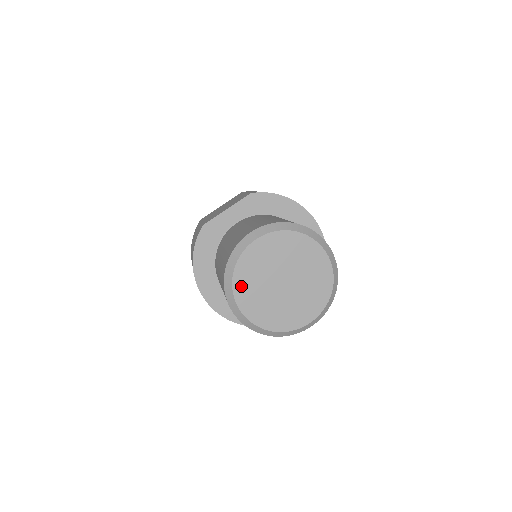
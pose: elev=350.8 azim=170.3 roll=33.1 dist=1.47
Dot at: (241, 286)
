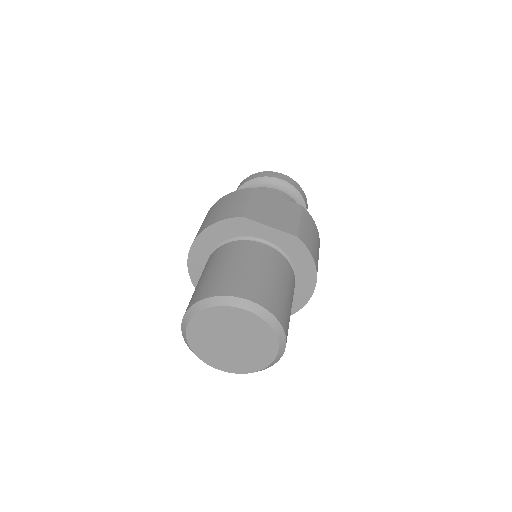
Dot at: (204, 317)
